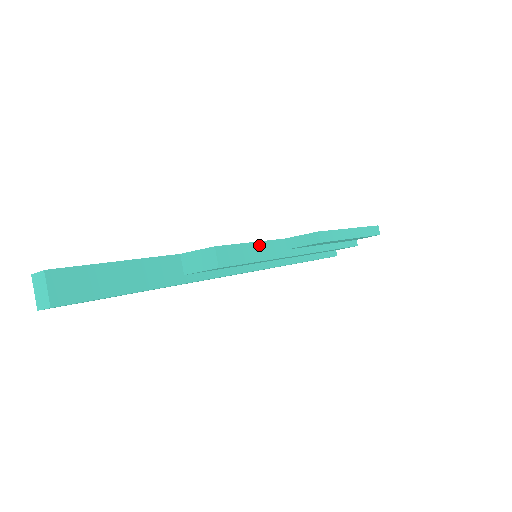
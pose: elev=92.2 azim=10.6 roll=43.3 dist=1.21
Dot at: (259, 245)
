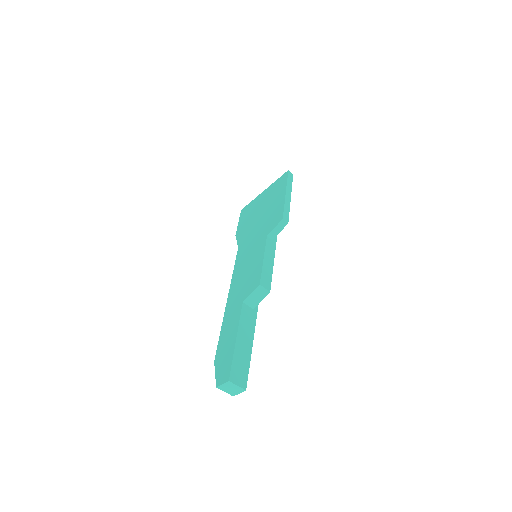
Dot at: (266, 256)
